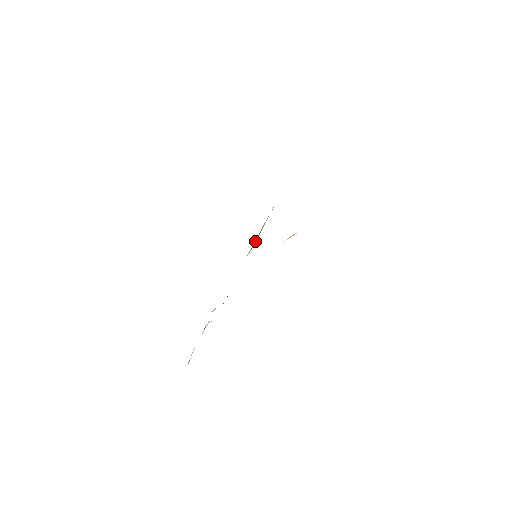
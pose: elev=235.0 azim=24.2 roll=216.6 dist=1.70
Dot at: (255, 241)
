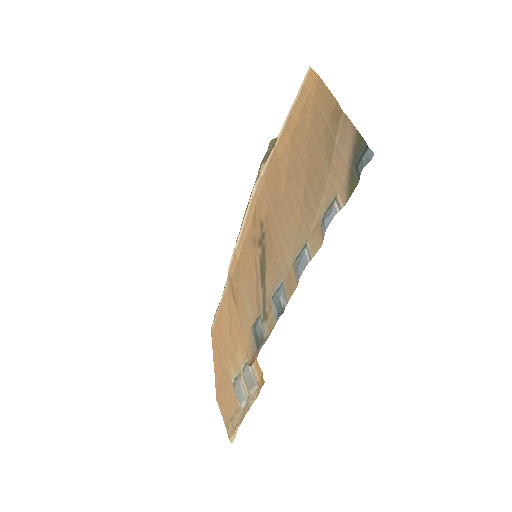
Dot at: (242, 234)
